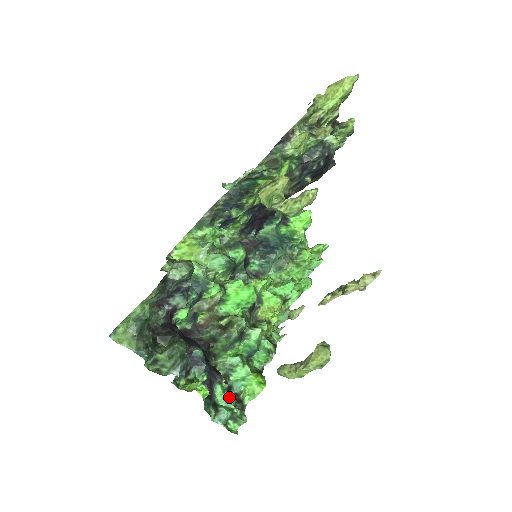
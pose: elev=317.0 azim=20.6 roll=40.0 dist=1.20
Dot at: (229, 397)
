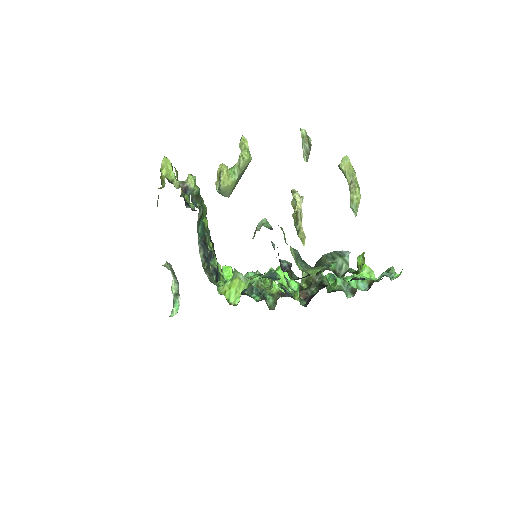
Dot at: occluded
